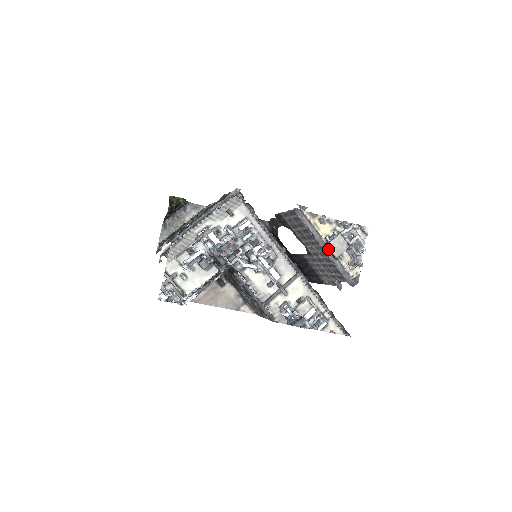
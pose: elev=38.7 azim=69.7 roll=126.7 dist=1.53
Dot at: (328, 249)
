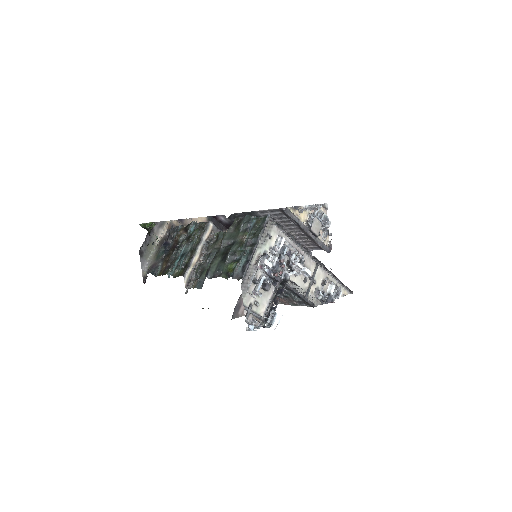
Dot at: (311, 232)
